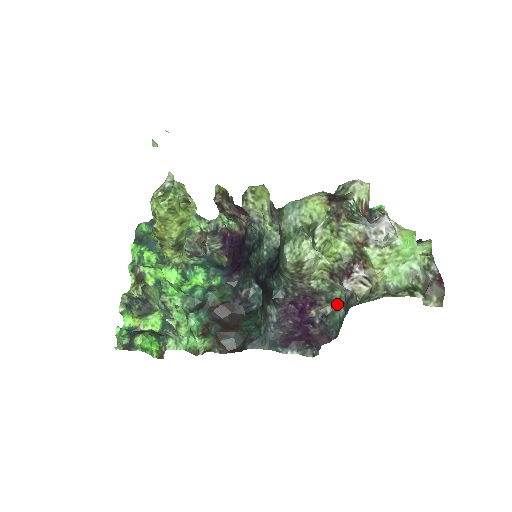
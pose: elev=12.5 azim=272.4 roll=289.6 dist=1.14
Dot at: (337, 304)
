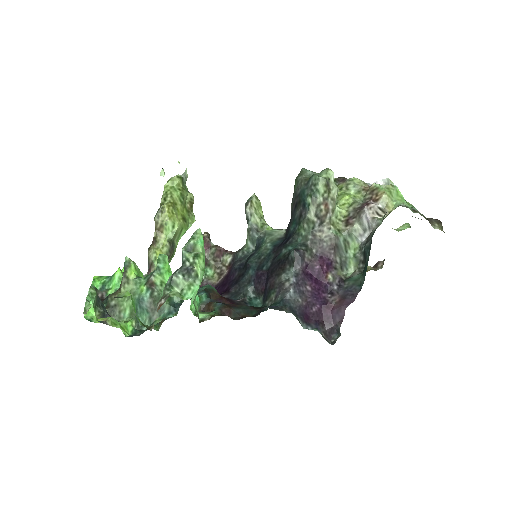
Dot at: (350, 271)
